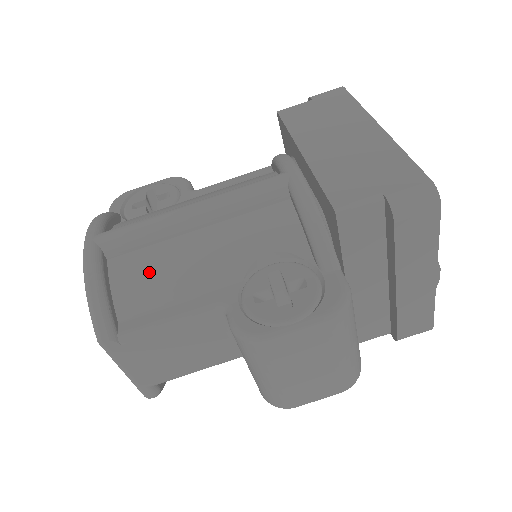
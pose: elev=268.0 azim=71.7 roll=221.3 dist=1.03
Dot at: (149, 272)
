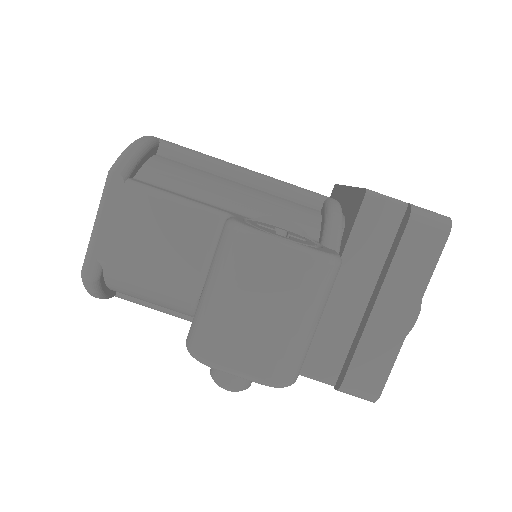
Dot at: (184, 173)
